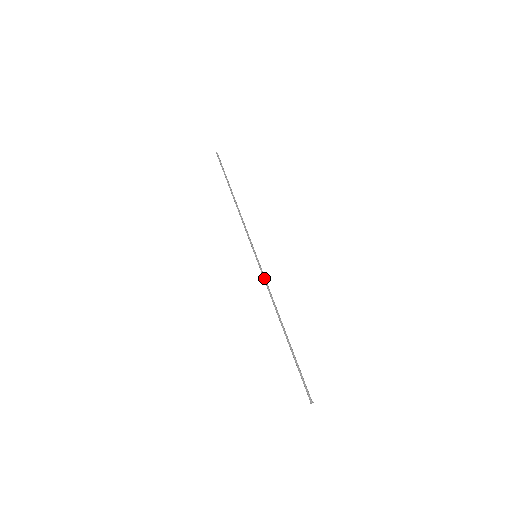
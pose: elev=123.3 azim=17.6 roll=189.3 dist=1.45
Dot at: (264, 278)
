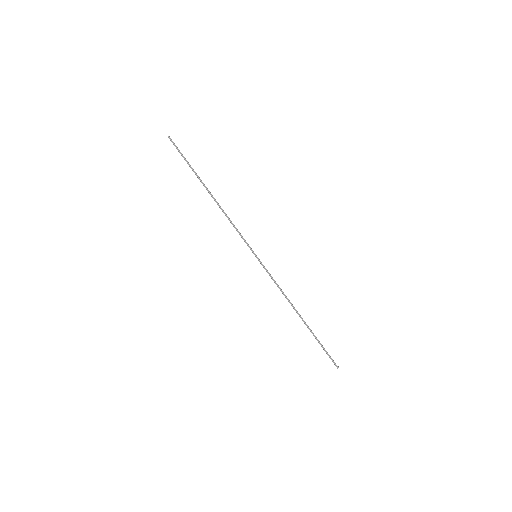
Dot at: occluded
